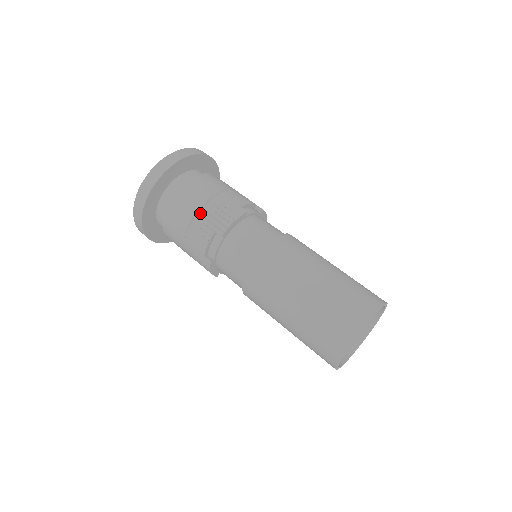
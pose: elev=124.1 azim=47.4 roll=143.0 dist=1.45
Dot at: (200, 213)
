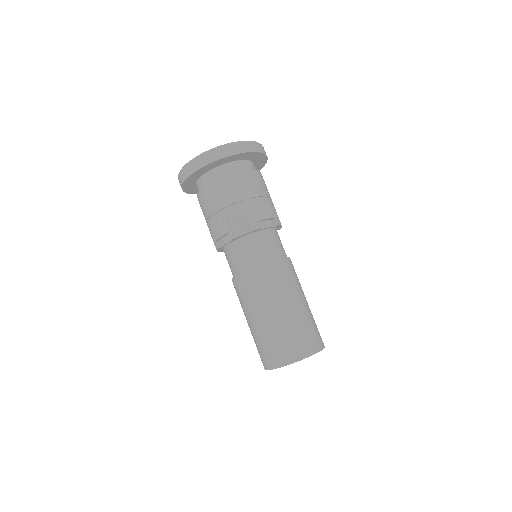
Dot at: (225, 211)
